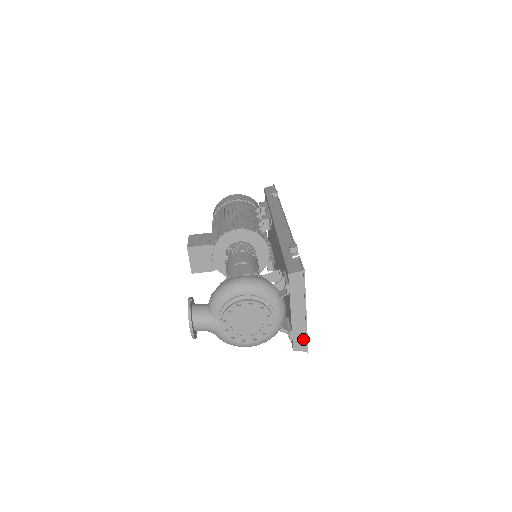
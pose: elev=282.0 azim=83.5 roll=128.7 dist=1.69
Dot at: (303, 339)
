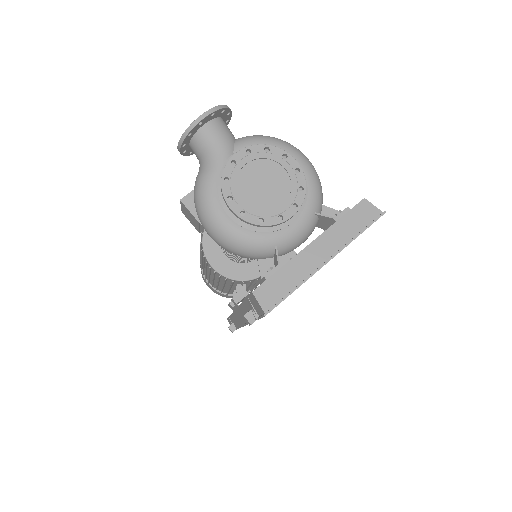
Dot at: (283, 290)
